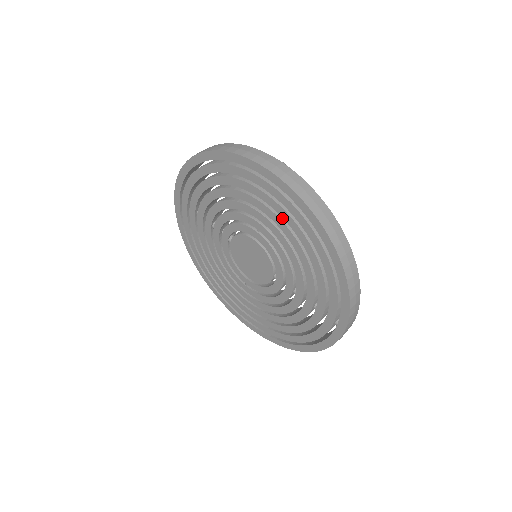
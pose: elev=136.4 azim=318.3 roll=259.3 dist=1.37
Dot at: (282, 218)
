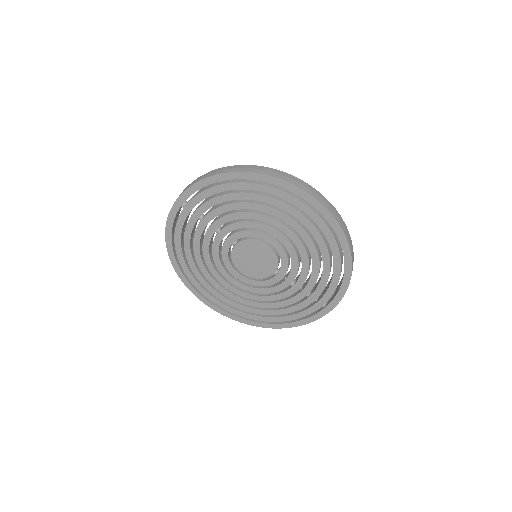
Dot at: (307, 231)
